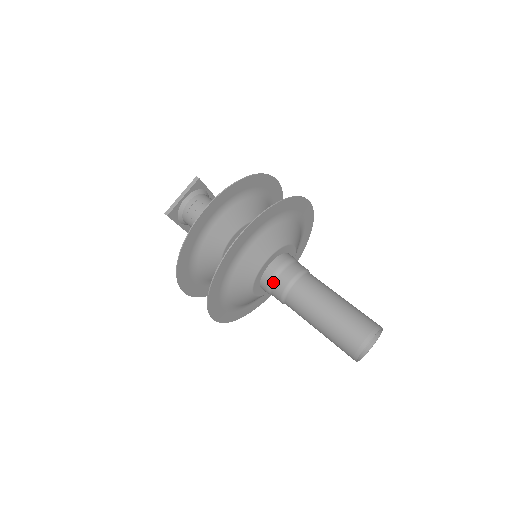
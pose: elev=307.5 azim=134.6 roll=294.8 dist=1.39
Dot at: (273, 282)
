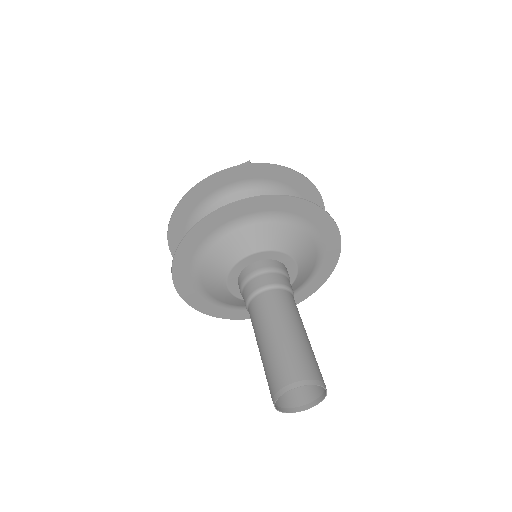
Dot at: (247, 281)
